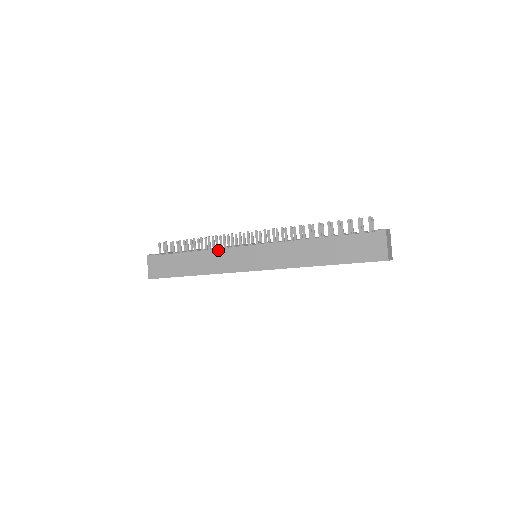
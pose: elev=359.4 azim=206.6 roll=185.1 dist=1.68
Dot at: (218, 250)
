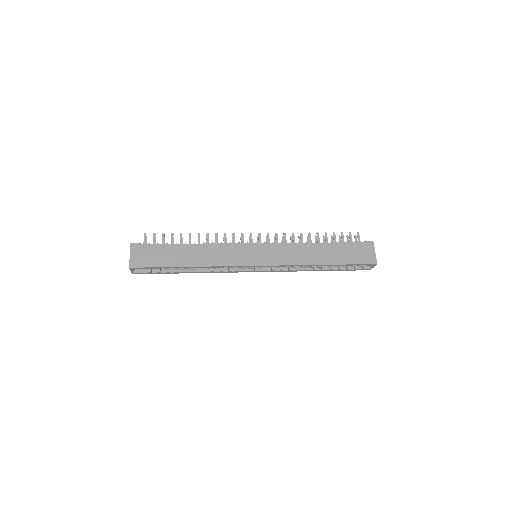
Dot at: (221, 244)
